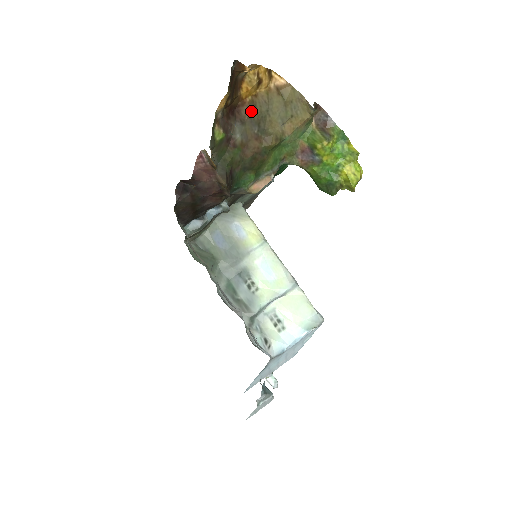
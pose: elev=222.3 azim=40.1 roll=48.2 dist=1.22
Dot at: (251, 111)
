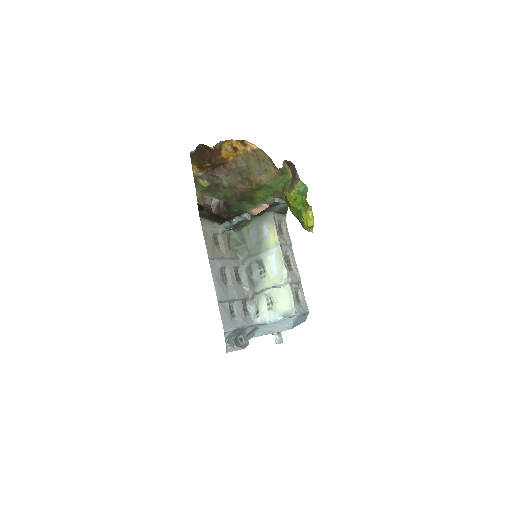
Dot at: (233, 167)
